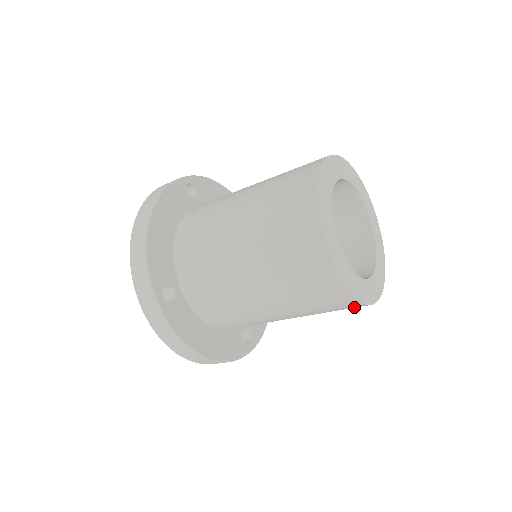
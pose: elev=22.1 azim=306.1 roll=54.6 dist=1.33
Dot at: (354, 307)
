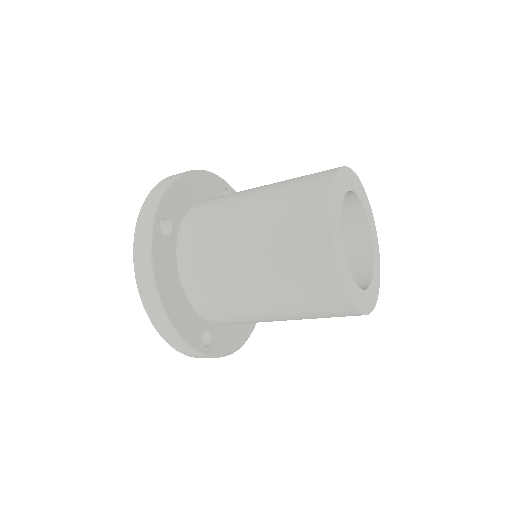
Dot at: occluded
